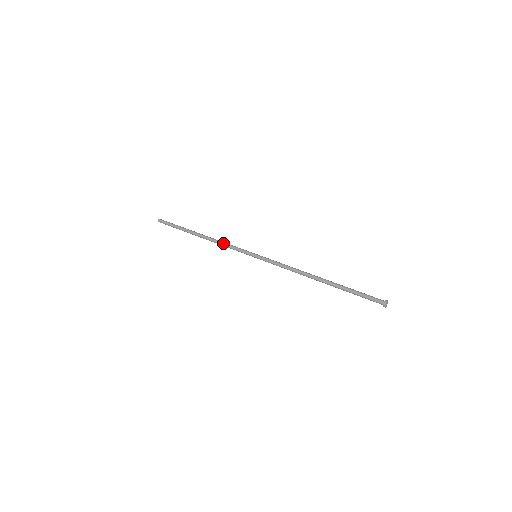
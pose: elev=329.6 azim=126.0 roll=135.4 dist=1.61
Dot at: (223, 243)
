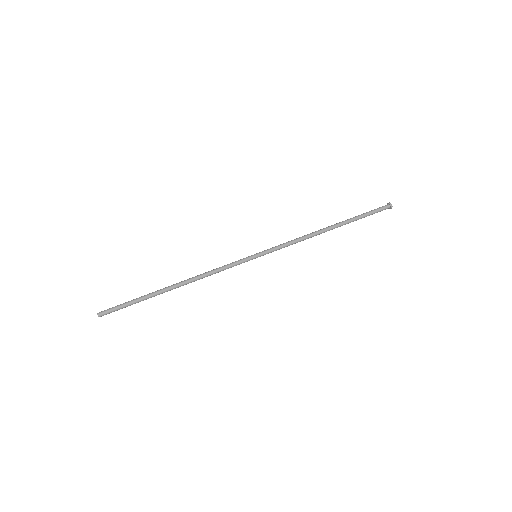
Dot at: (211, 271)
